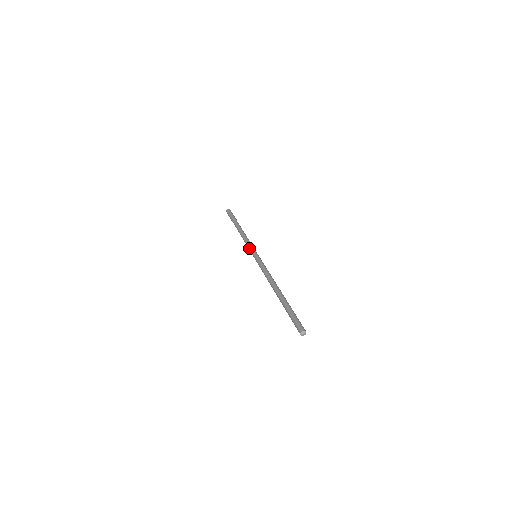
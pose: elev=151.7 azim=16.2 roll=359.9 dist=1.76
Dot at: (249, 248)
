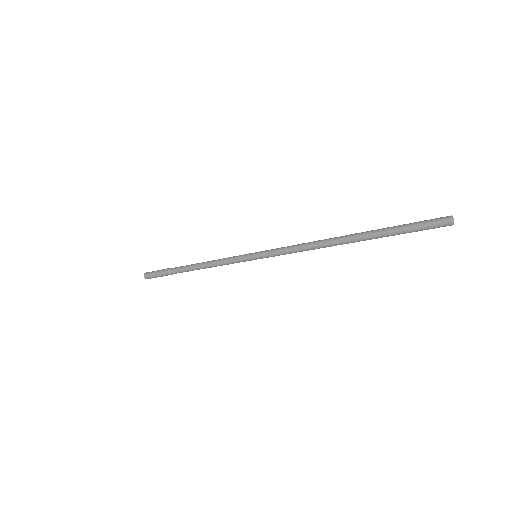
Dot at: (235, 259)
